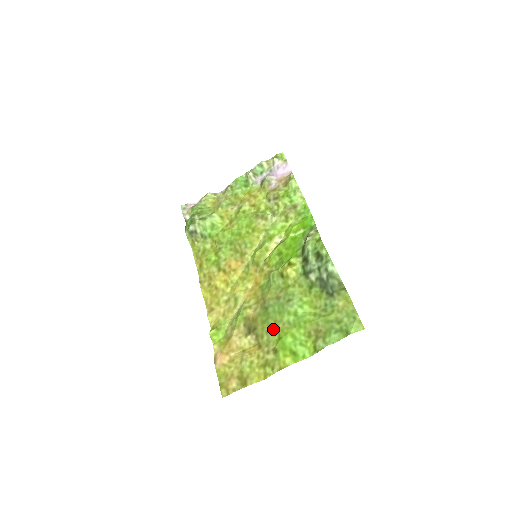
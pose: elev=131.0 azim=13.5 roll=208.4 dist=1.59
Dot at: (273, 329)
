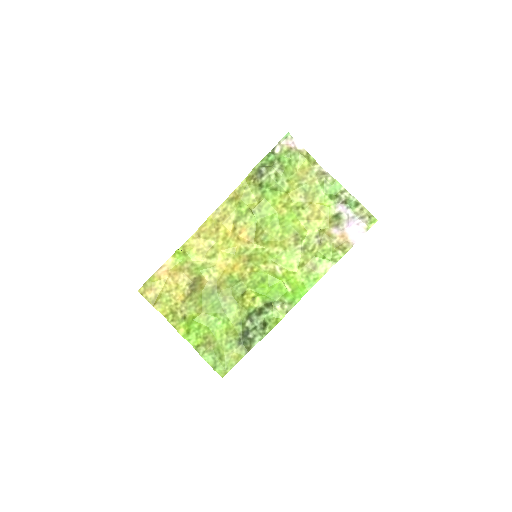
Dot at: (199, 308)
